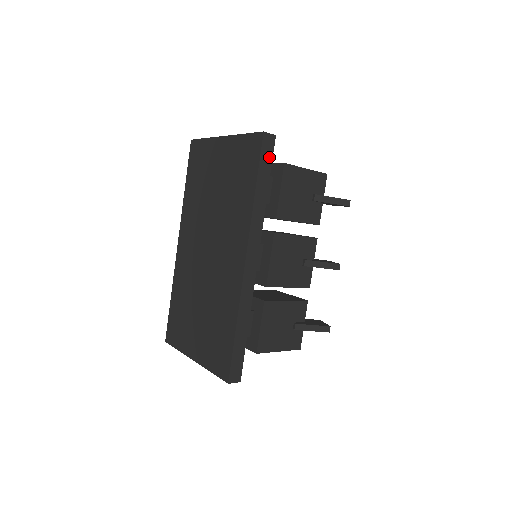
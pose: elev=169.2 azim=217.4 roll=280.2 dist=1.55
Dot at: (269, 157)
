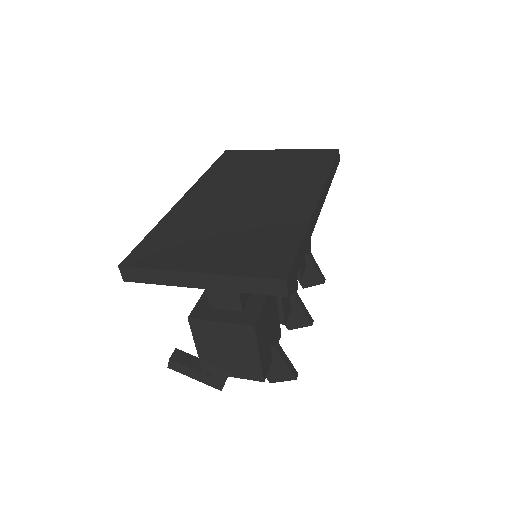
Dot at: (336, 166)
